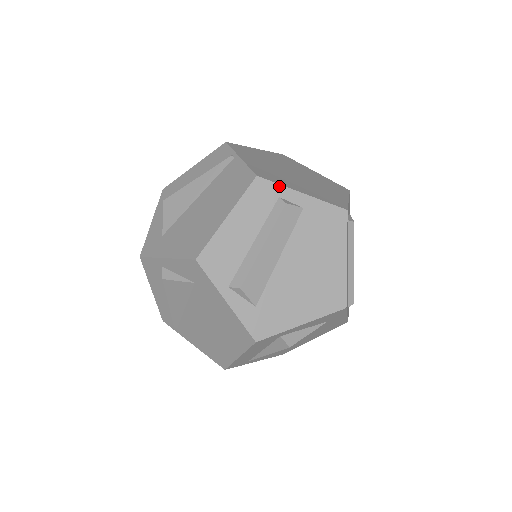
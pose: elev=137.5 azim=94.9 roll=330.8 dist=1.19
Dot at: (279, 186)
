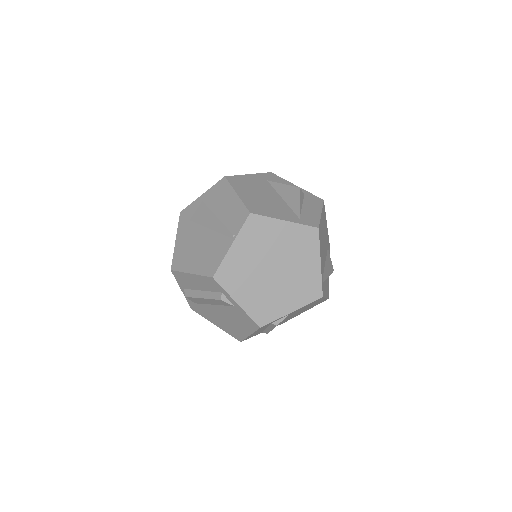
Dot at: (224, 290)
